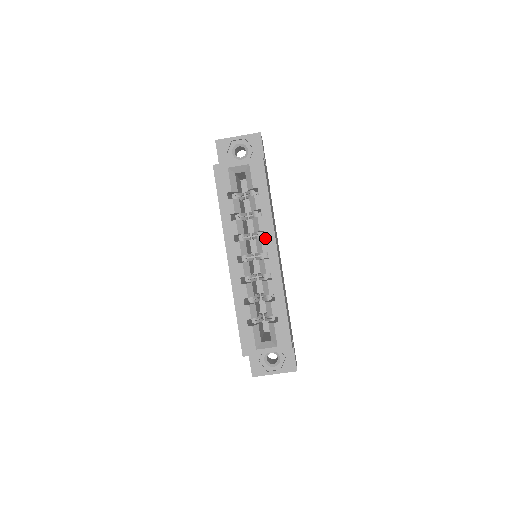
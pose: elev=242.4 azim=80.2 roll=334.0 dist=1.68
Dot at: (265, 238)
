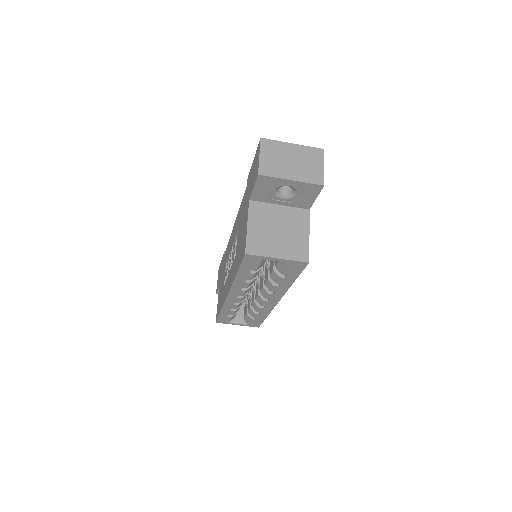
Dot at: (273, 295)
